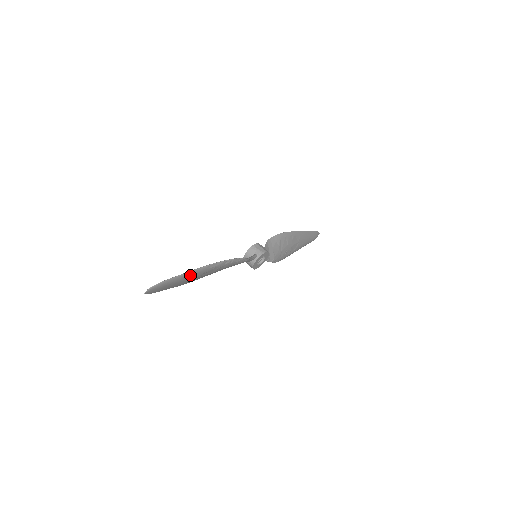
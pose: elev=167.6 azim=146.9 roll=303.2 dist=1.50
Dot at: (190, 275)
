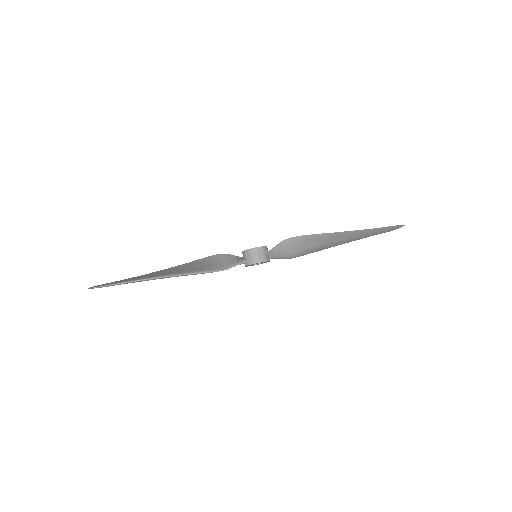
Dot at: occluded
